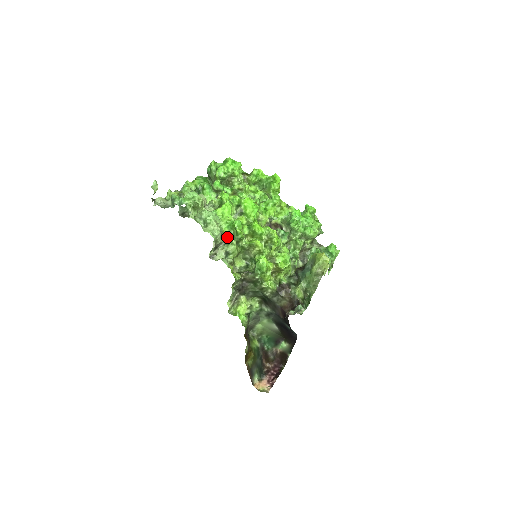
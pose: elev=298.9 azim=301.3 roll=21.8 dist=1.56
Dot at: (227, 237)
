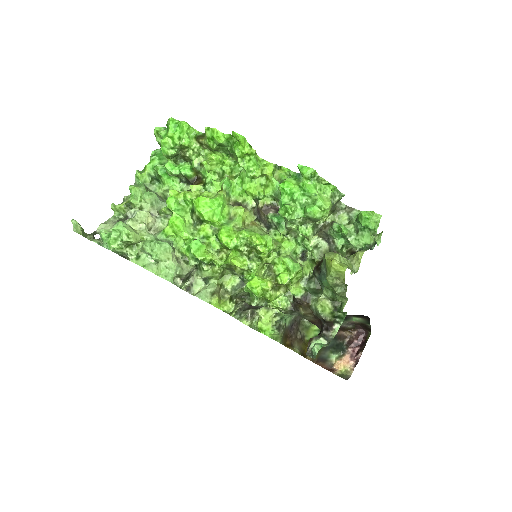
Dot at: (193, 263)
